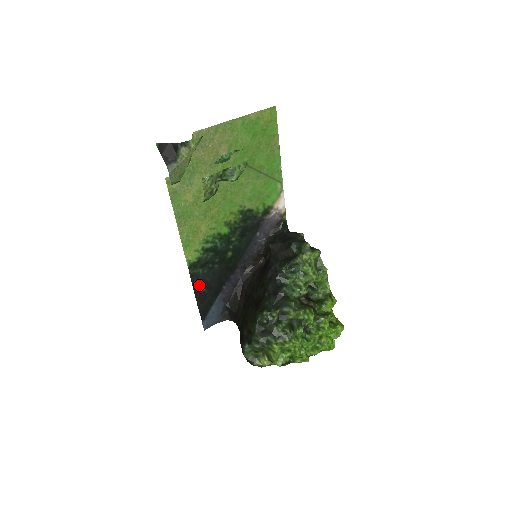
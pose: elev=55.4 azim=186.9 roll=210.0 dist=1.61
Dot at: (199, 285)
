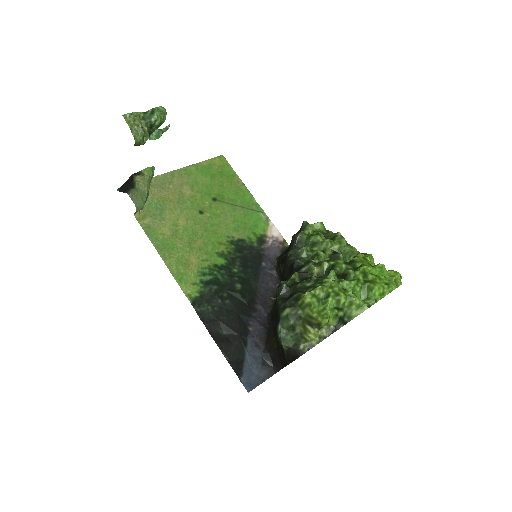
Dot at: (215, 327)
